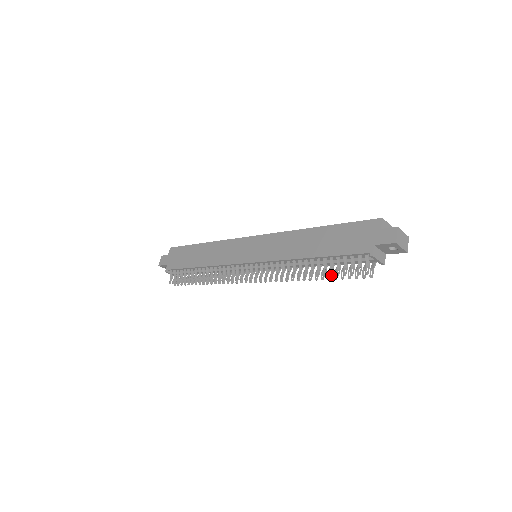
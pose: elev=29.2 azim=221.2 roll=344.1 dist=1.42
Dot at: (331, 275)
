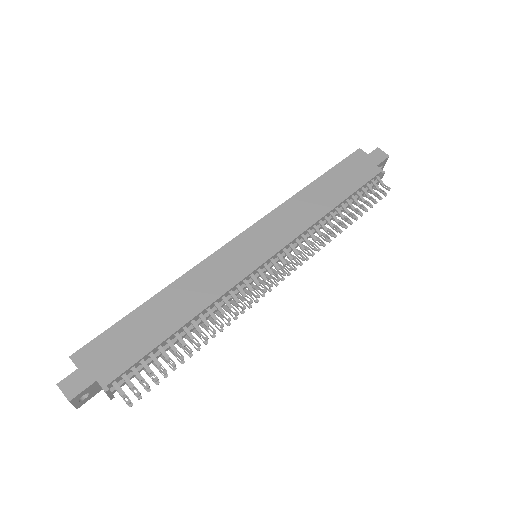
Dot at: occluded
